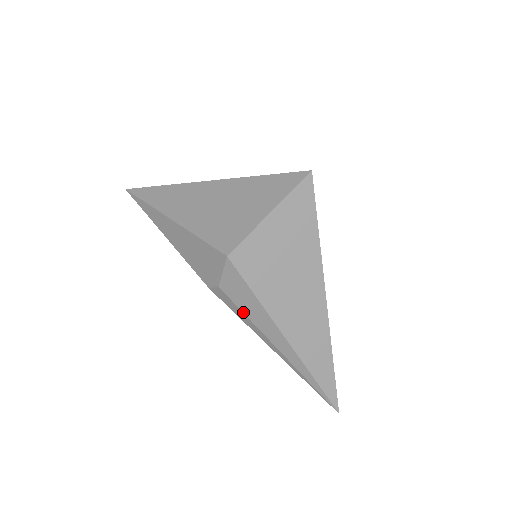
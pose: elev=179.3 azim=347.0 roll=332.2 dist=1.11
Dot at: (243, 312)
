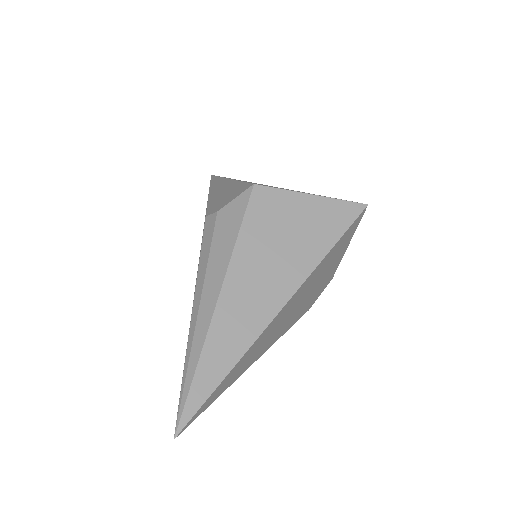
Dot at: (211, 246)
